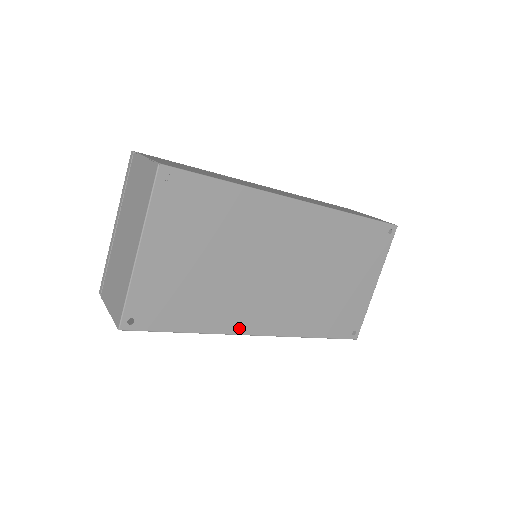
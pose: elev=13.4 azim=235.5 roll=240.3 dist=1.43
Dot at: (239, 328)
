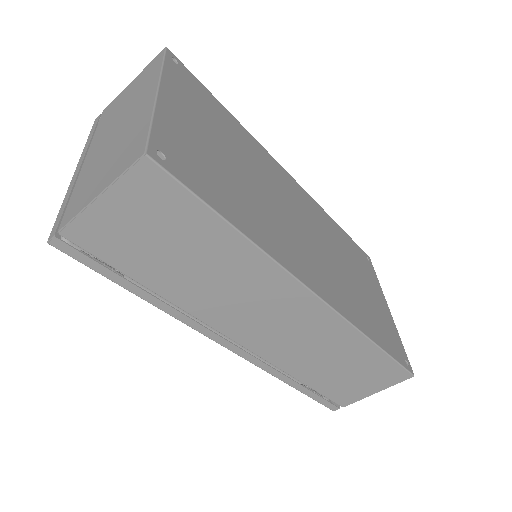
Dot at: (292, 268)
